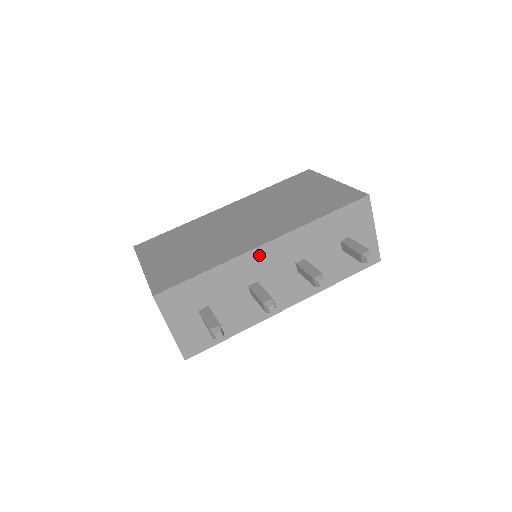
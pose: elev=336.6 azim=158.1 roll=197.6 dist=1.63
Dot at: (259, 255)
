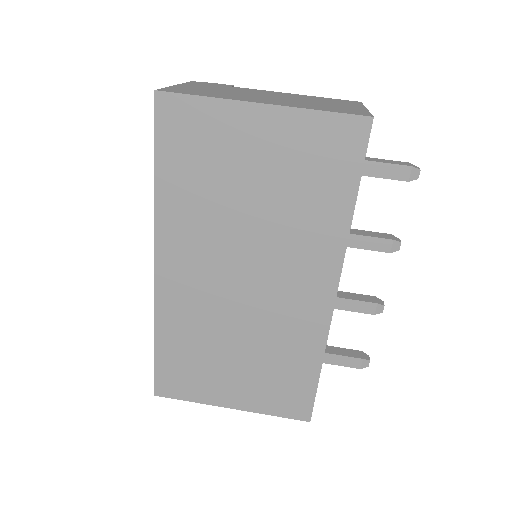
Dot at: occluded
